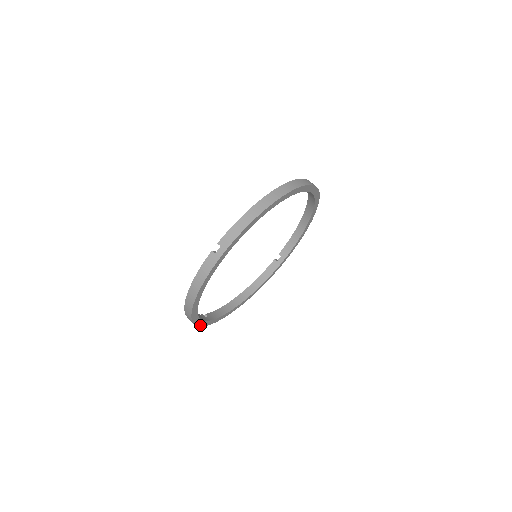
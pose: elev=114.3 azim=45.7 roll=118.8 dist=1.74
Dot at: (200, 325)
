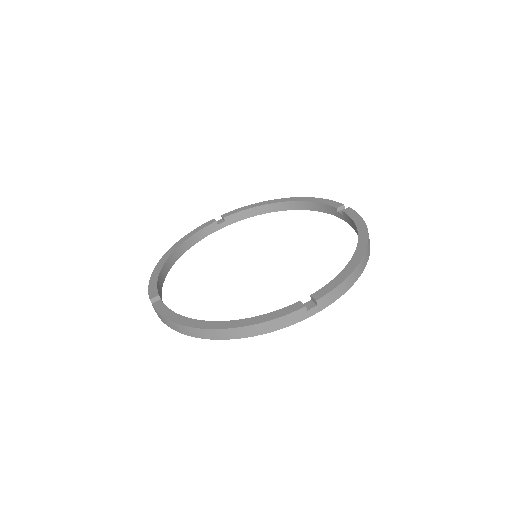
Dot at: occluded
